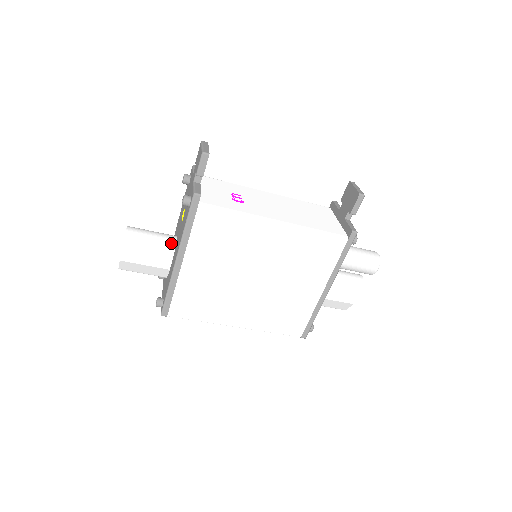
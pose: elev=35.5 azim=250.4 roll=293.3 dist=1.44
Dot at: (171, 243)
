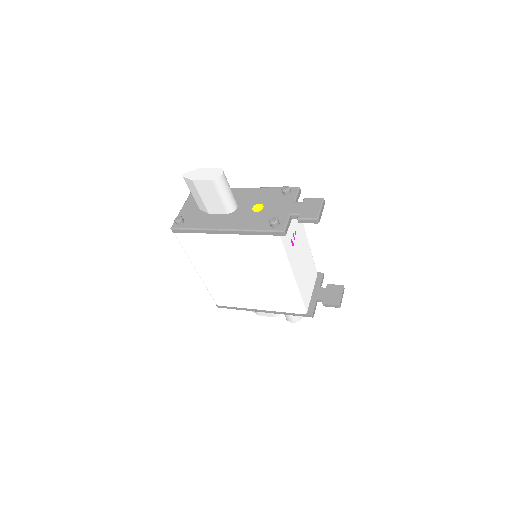
Dot at: (231, 209)
